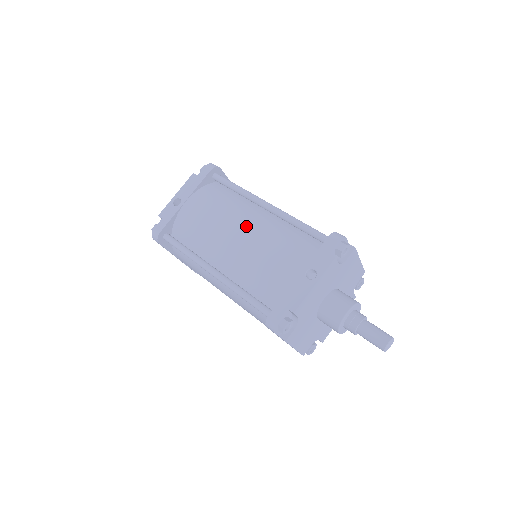
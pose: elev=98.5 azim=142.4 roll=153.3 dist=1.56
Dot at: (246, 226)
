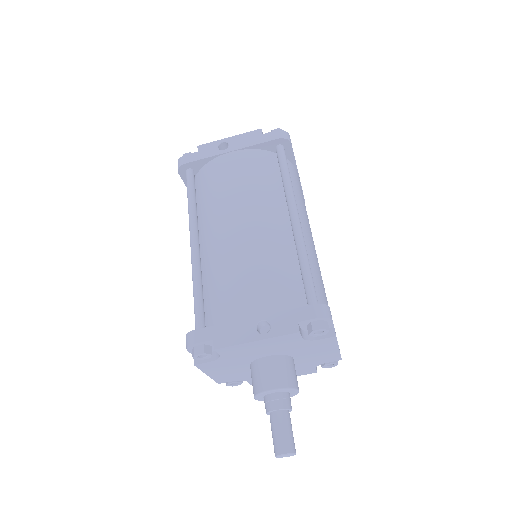
Dot at: (256, 223)
